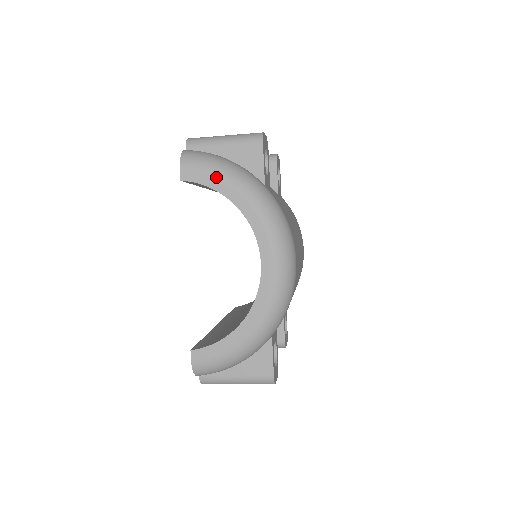
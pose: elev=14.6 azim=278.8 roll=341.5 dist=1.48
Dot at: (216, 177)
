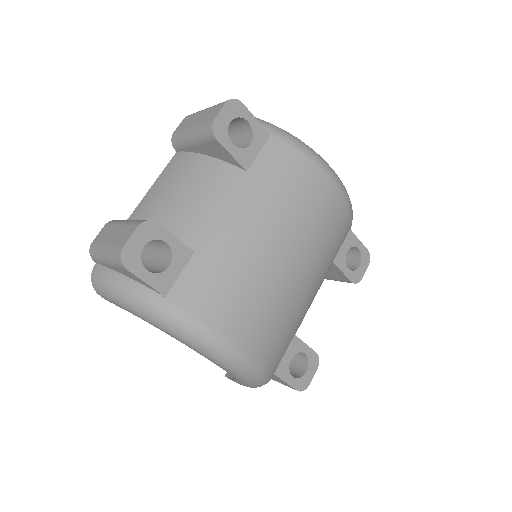
Dot at: (122, 307)
